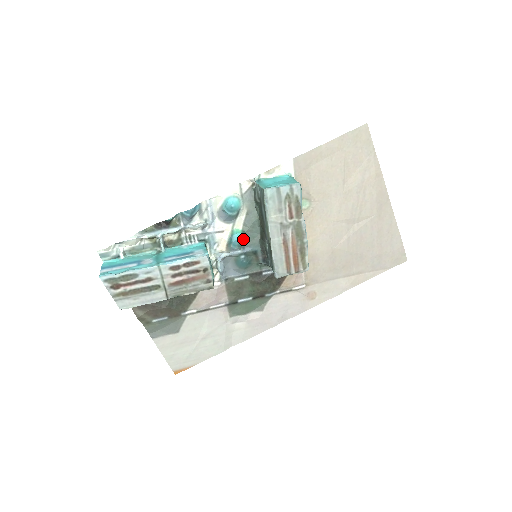
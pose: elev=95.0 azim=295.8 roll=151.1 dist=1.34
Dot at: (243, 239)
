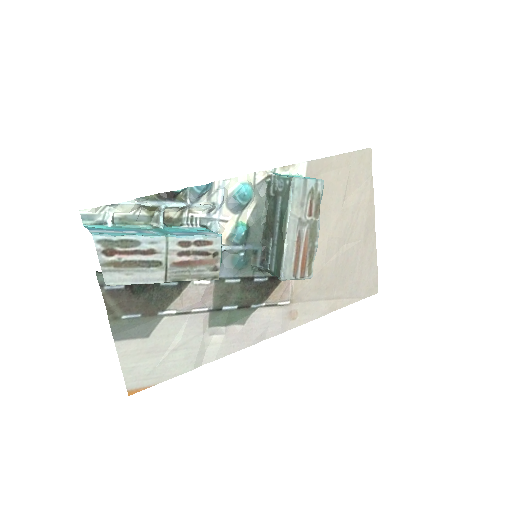
Dot at: (246, 234)
